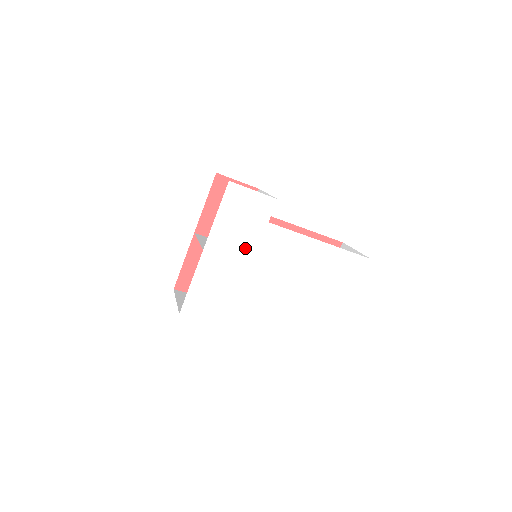
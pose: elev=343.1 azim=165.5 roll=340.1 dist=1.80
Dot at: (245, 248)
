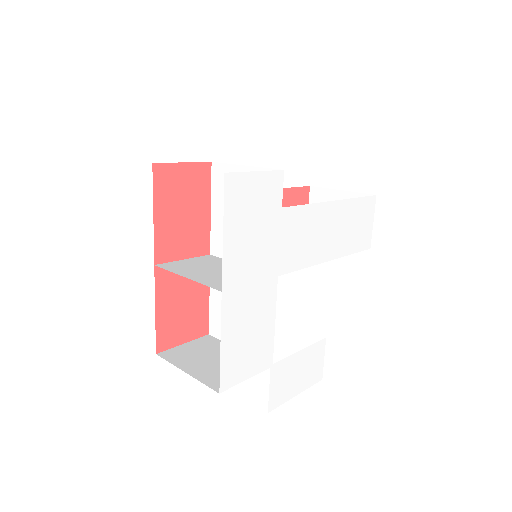
Dot at: (266, 258)
